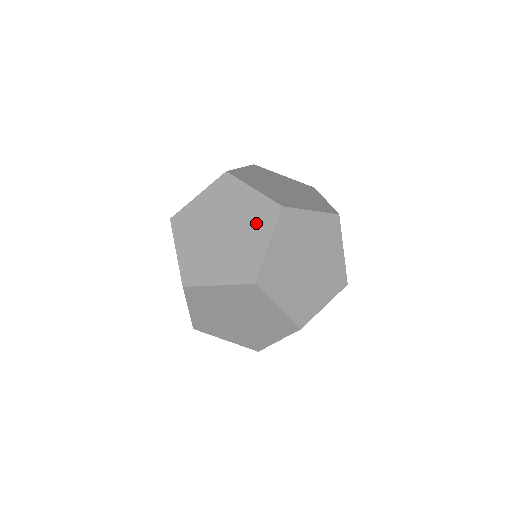
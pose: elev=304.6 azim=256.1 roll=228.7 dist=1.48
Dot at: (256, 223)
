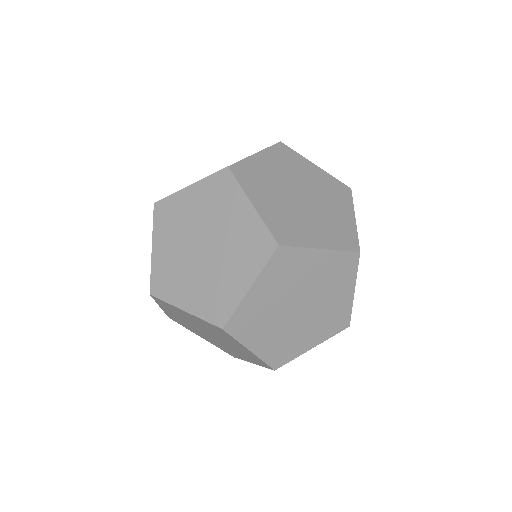
Dot at: (243, 254)
